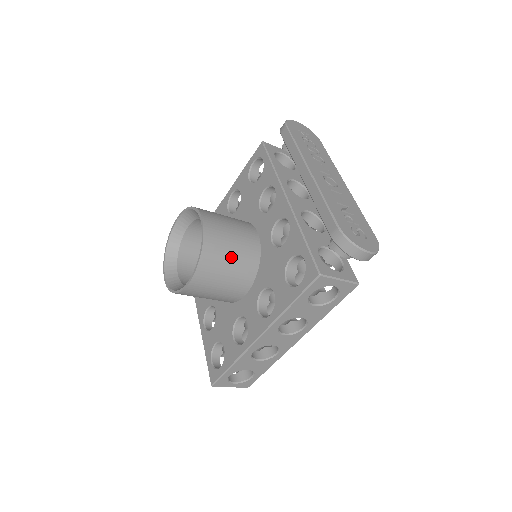
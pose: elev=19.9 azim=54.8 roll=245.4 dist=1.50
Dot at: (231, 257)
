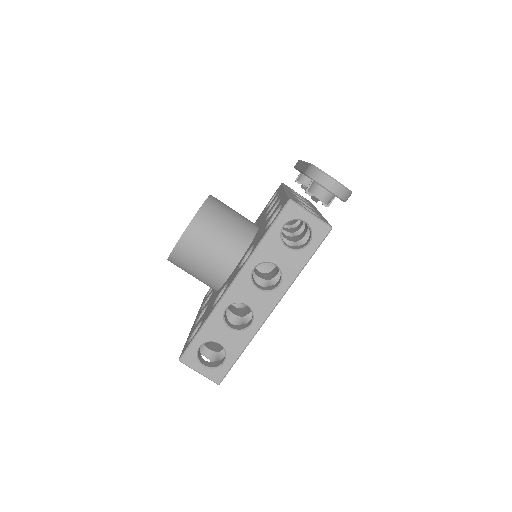
Dot at: (226, 224)
